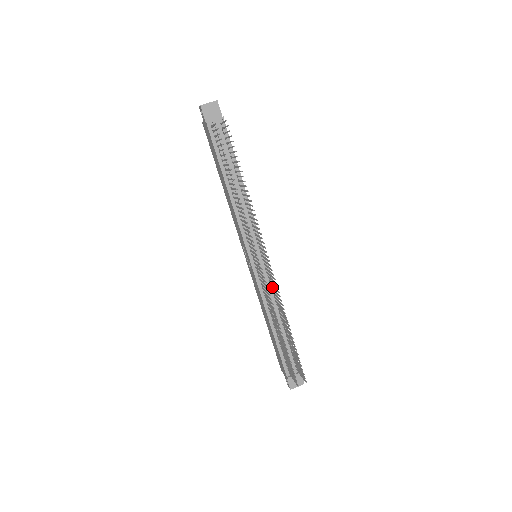
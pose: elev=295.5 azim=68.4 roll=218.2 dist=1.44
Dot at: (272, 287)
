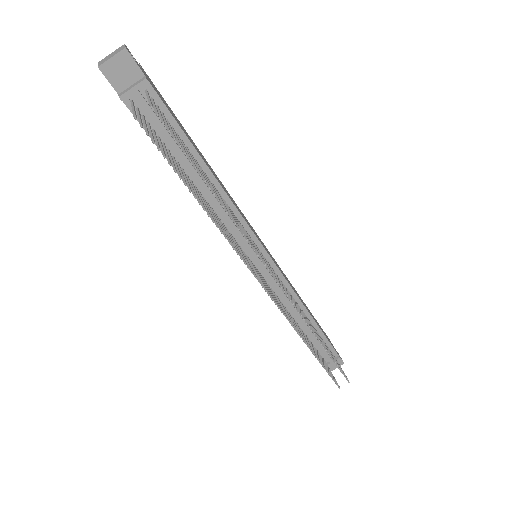
Dot at: (286, 288)
